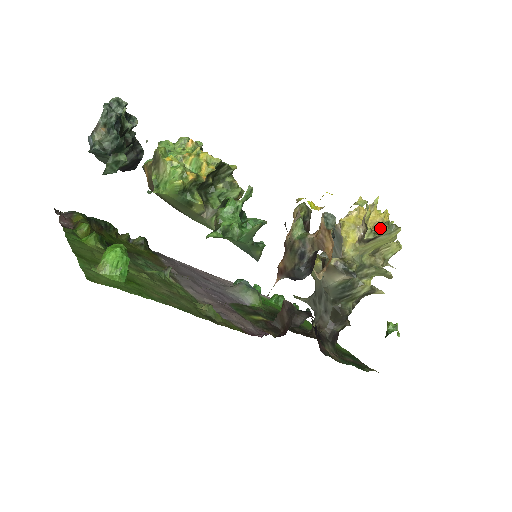
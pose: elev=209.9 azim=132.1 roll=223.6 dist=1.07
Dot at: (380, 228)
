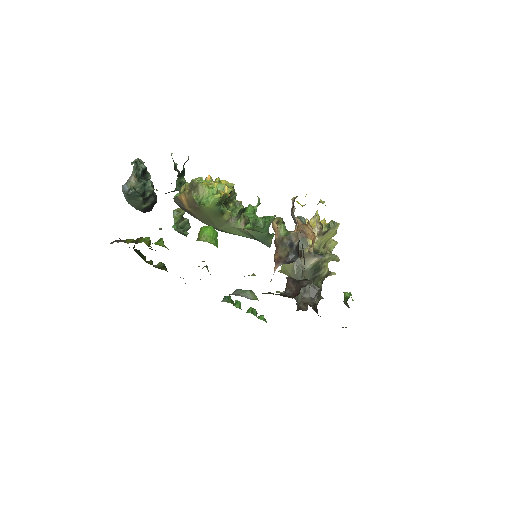
Dot at: (328, 225)
